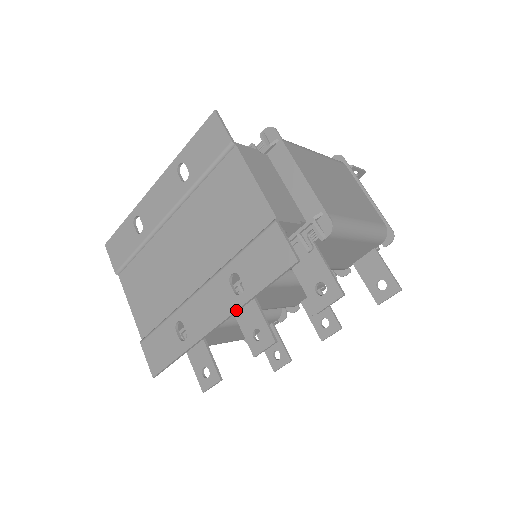
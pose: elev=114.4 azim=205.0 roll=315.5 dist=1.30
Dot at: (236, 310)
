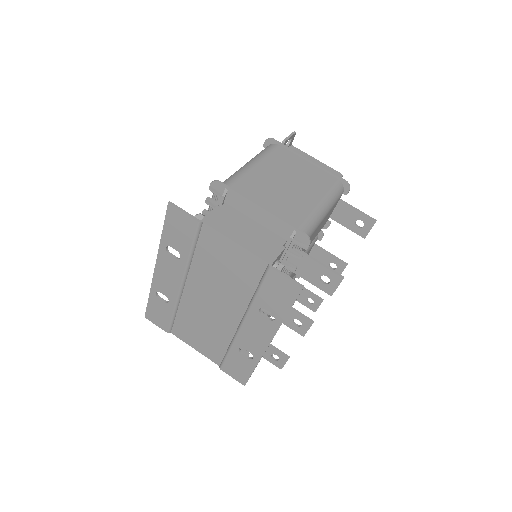
Dot at: occluded
